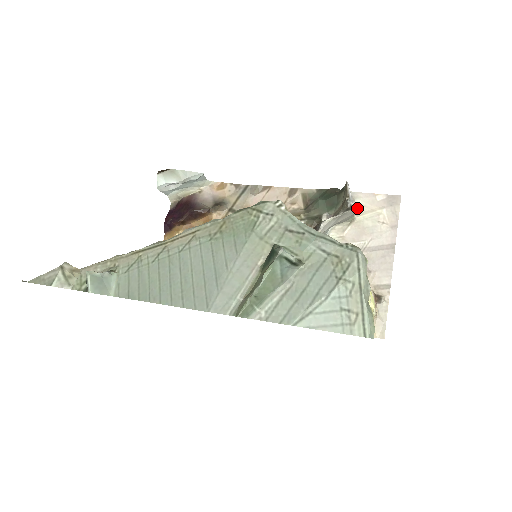
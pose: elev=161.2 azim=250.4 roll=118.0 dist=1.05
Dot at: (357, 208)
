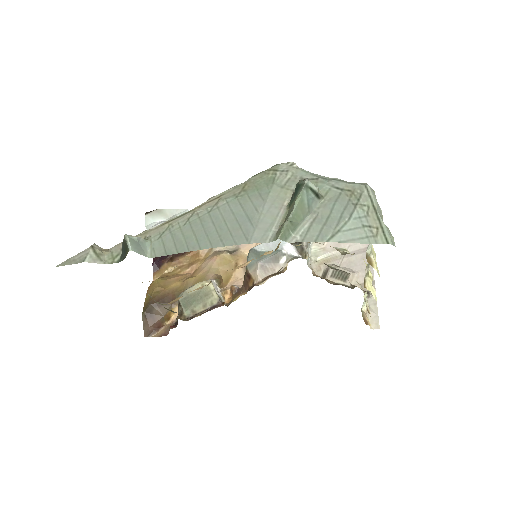
Dot at: occluded
